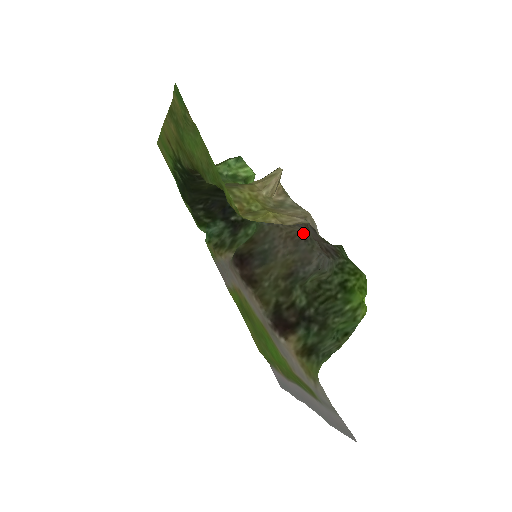
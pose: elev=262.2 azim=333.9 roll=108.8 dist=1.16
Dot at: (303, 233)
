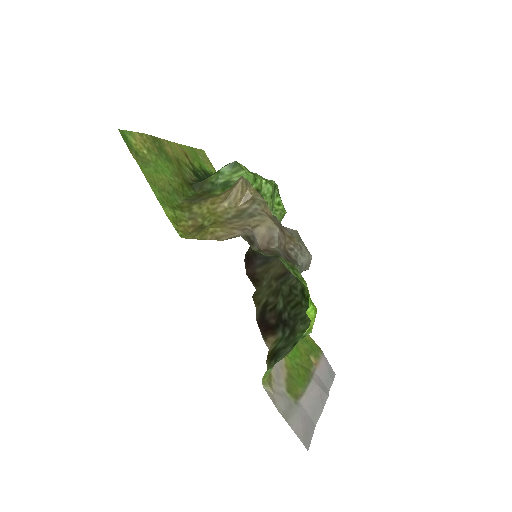
Dot at: (296, 232)
